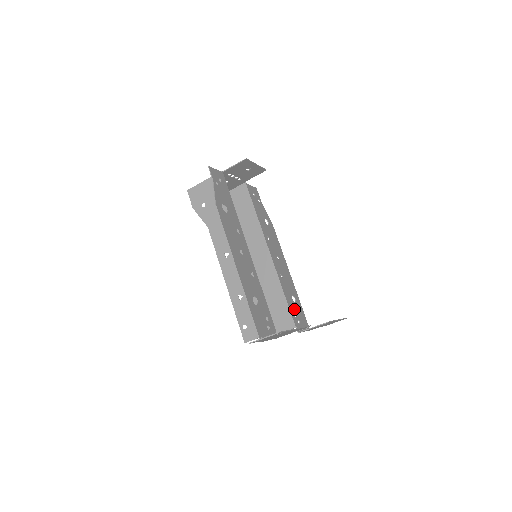
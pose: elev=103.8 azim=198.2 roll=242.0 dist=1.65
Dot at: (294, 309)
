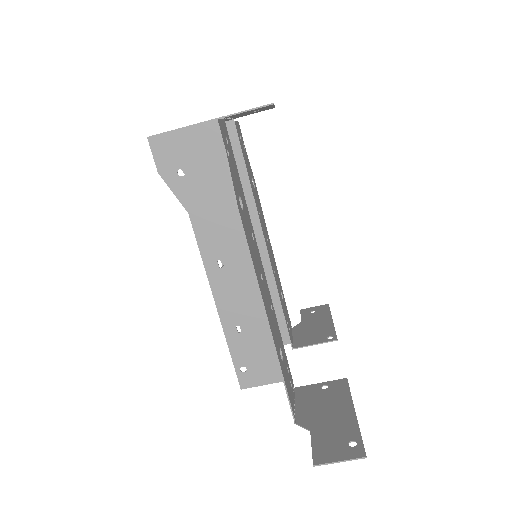
Dot at: (285, 314)
